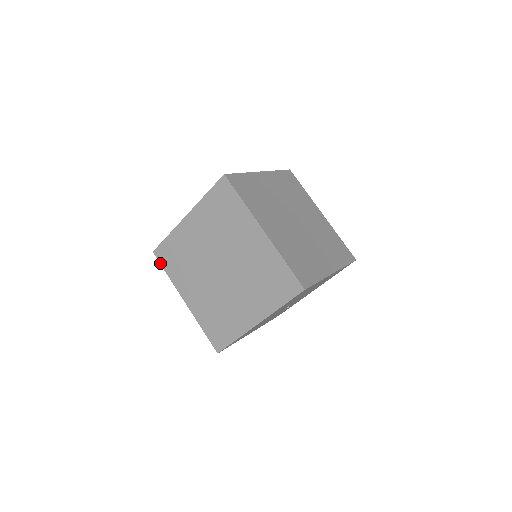
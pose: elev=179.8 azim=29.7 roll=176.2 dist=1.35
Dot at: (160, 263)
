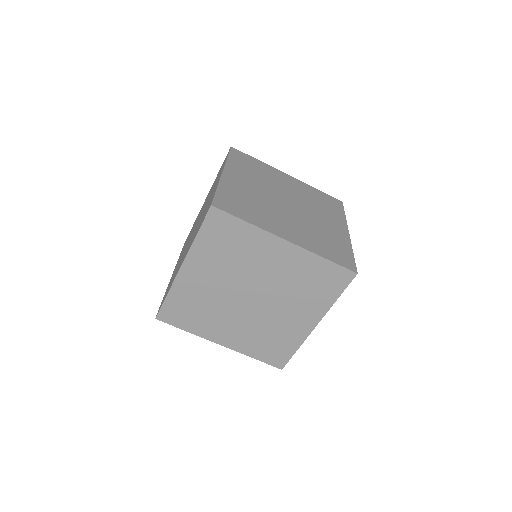
Dot at: occluded
